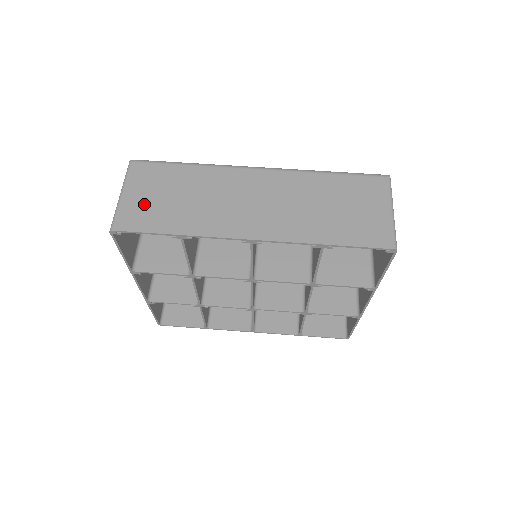
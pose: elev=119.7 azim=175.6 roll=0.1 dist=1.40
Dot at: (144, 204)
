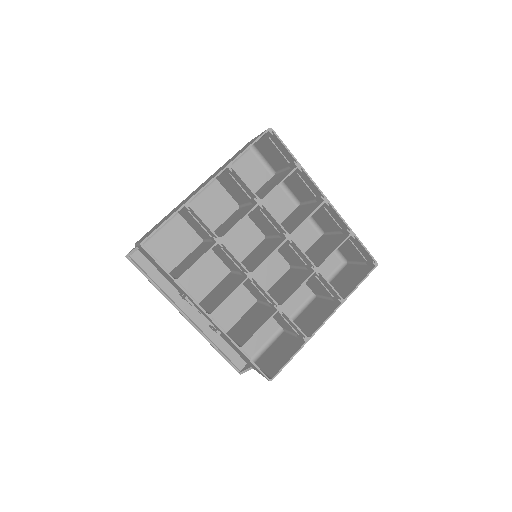
Dot at: (274, 146)
